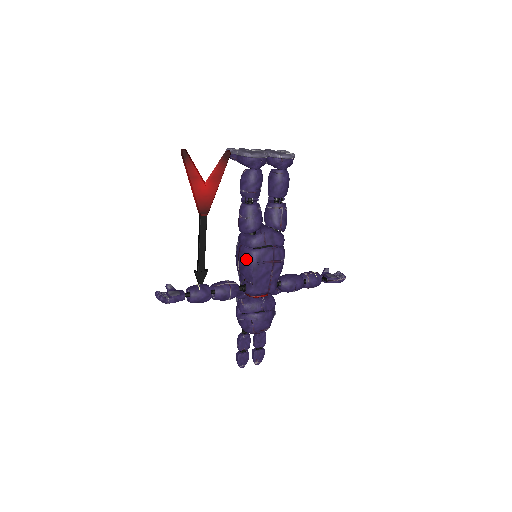
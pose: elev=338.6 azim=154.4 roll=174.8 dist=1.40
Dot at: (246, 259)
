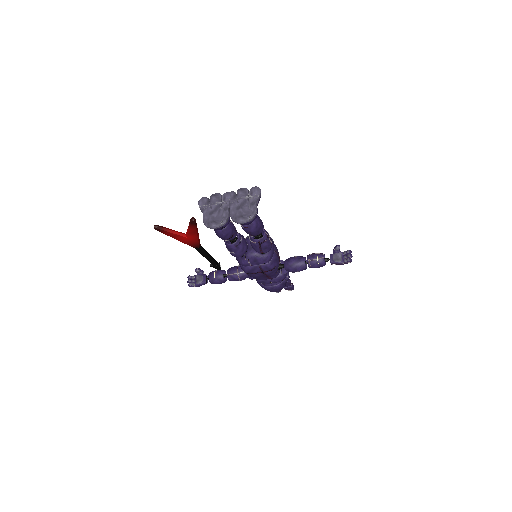
Dot at: (241, 268)
